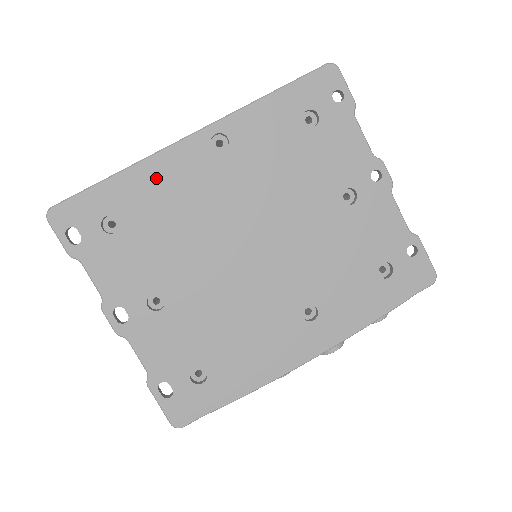
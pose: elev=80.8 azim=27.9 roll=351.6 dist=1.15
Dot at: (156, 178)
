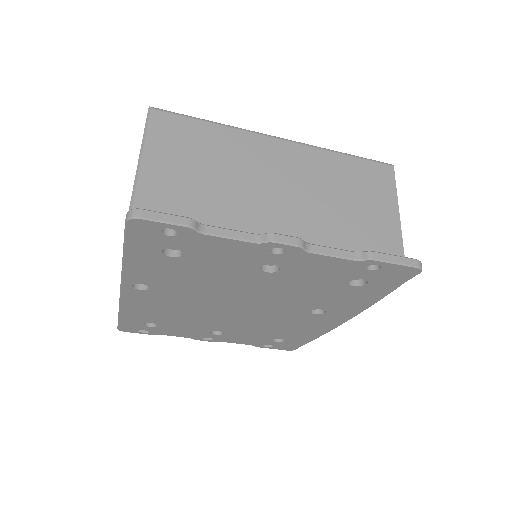
Dot at: (138, 309)
